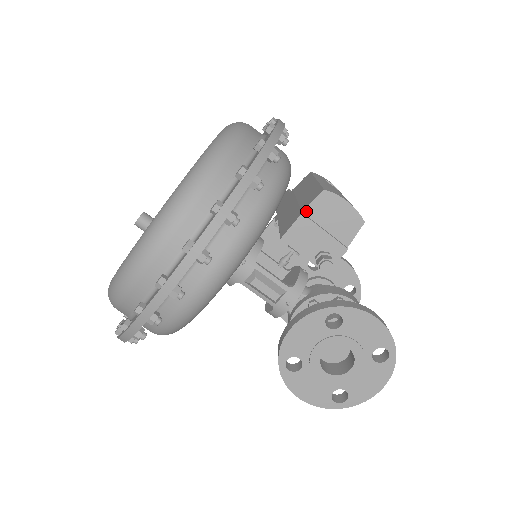
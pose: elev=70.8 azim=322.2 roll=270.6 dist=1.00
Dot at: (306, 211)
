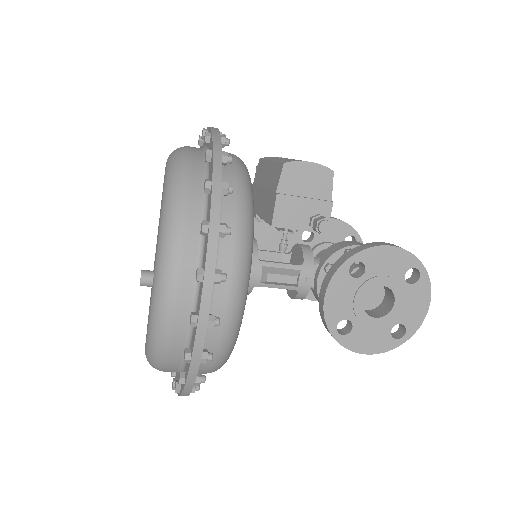
Dot at: (279, 190)
